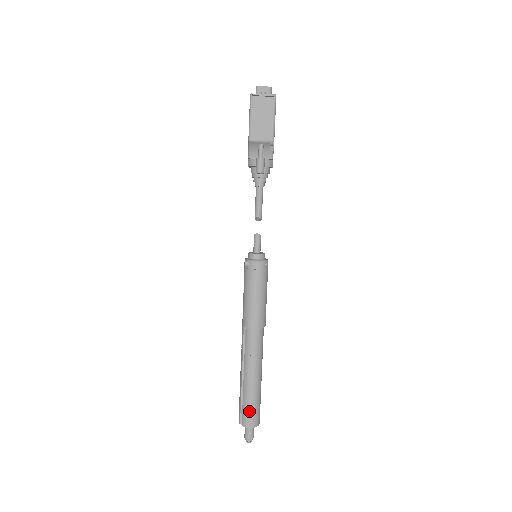
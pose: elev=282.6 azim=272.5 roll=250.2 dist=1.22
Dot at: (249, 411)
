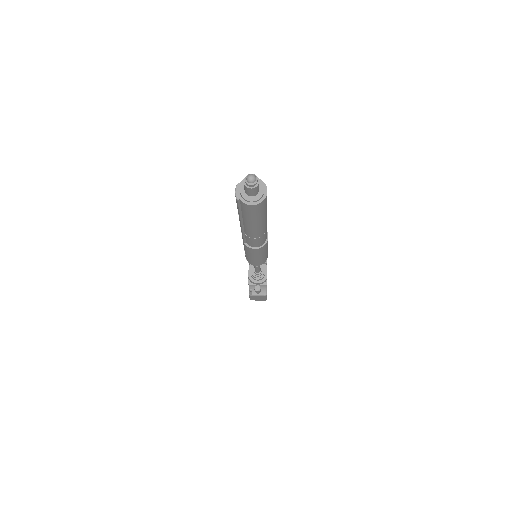
Dot at: occluded
